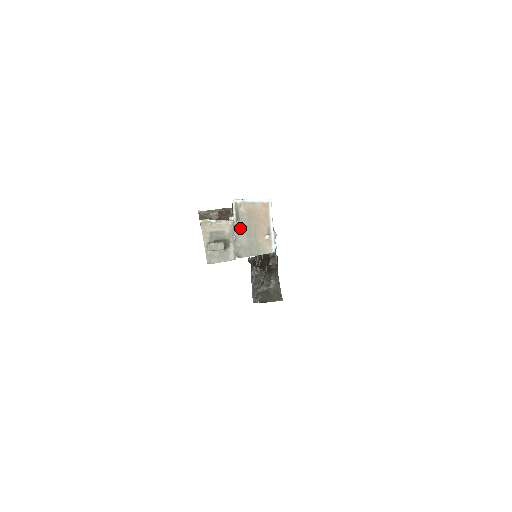
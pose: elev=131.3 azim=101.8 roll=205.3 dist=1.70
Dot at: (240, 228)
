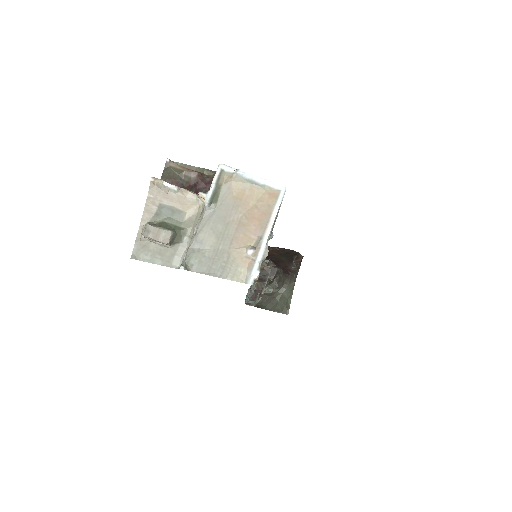
Dot at: (211, 218)
